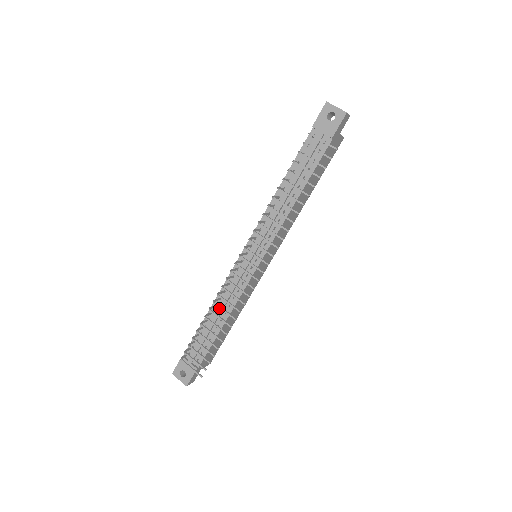
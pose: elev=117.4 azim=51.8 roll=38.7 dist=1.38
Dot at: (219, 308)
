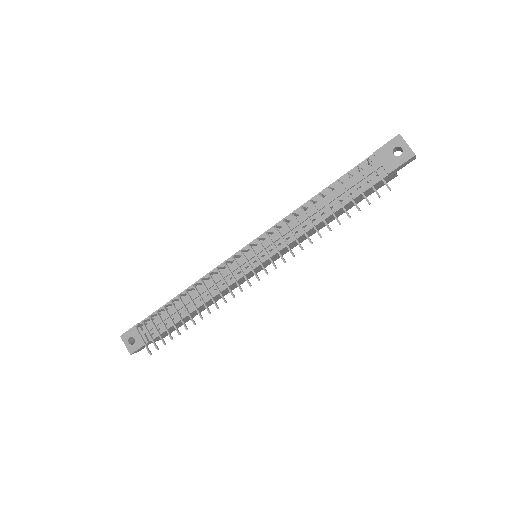
Dot at: (196, 293)
